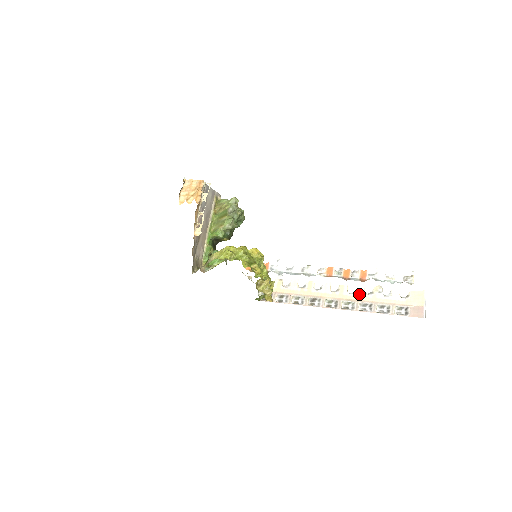
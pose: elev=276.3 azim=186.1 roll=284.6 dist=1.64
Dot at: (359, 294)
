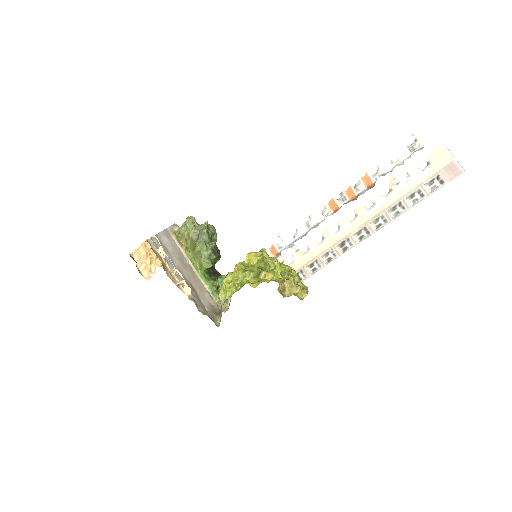
Dot at: (379, 203)
